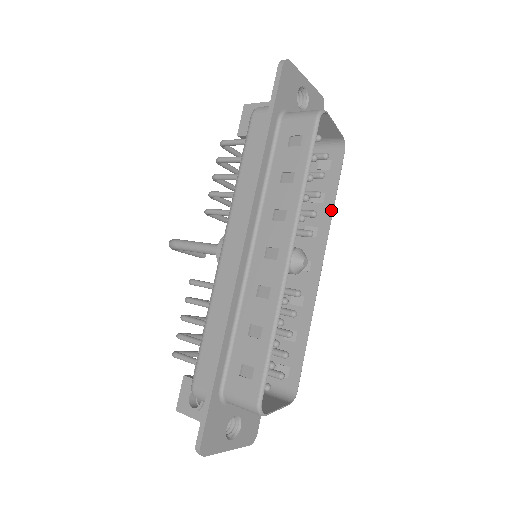
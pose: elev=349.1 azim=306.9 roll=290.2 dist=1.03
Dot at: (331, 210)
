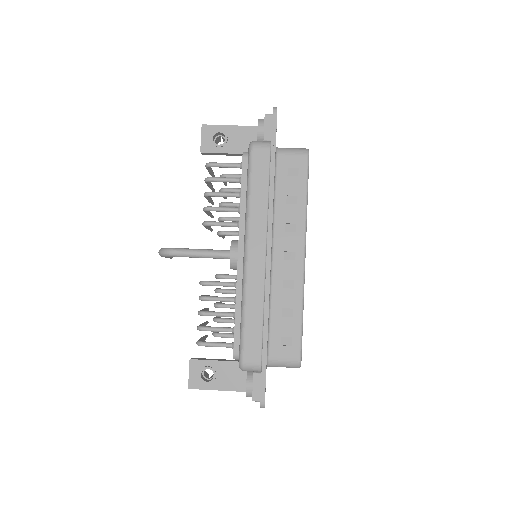
Dot at: occluded
